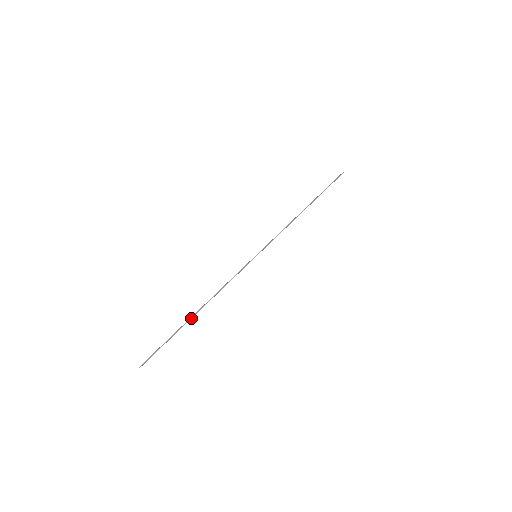
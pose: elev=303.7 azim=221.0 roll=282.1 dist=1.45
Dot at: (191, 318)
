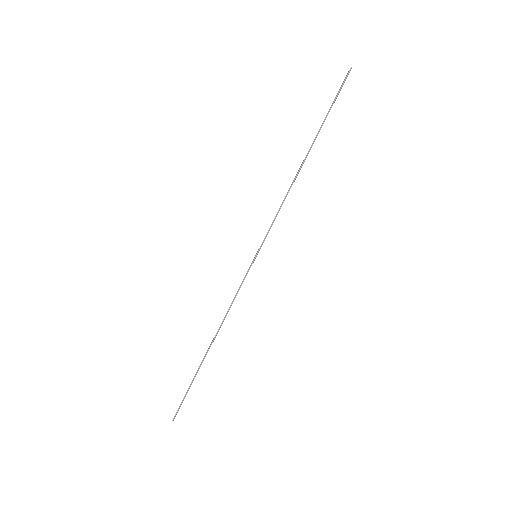
Dot at: (205, 356)
